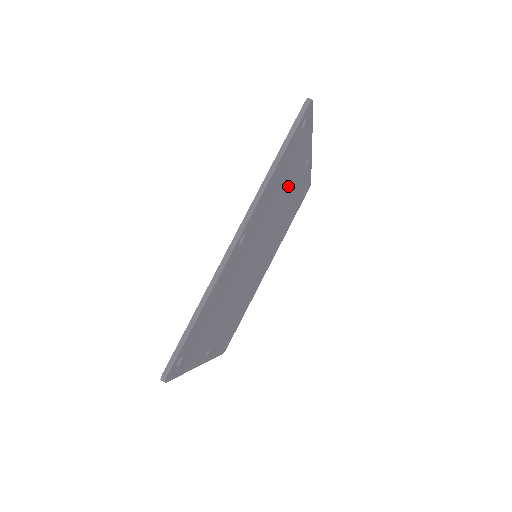
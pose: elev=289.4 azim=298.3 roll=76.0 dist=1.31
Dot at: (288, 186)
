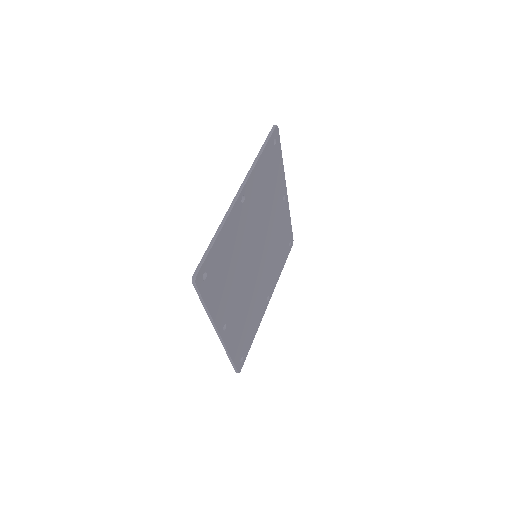
Dot at: (272, 201)
